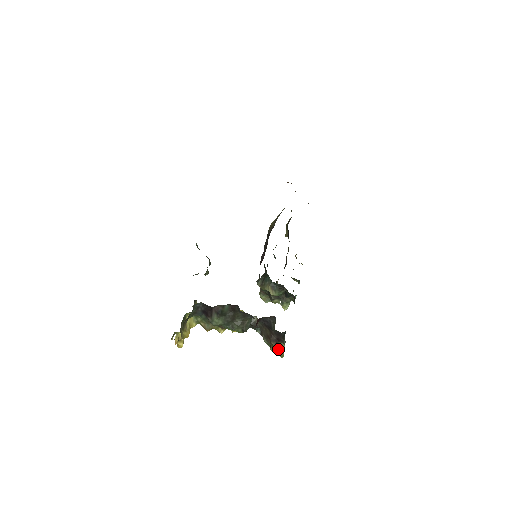
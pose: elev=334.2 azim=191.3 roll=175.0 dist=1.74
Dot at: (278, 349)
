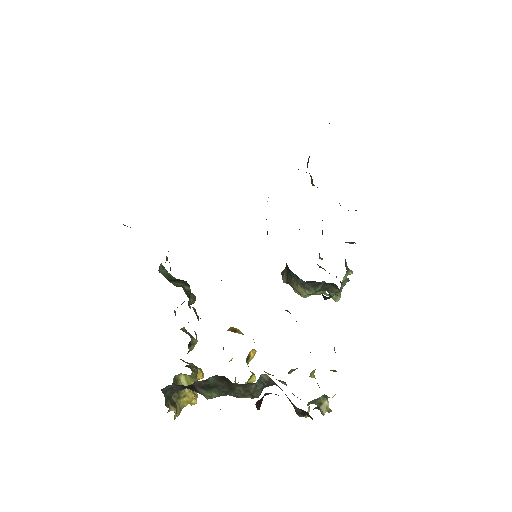
Dot at: occluded
